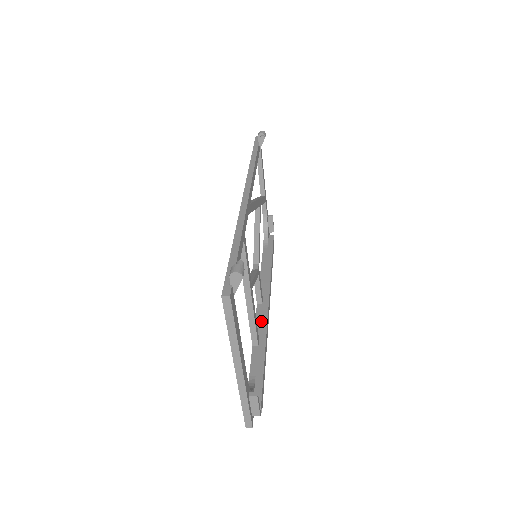
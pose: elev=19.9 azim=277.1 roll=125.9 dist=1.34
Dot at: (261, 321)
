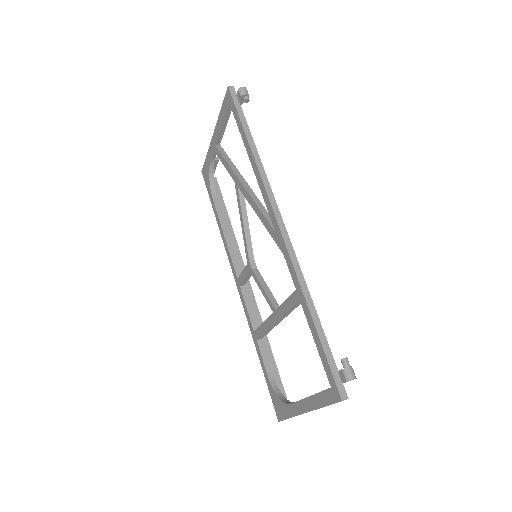
Dot at: (252, 308)
